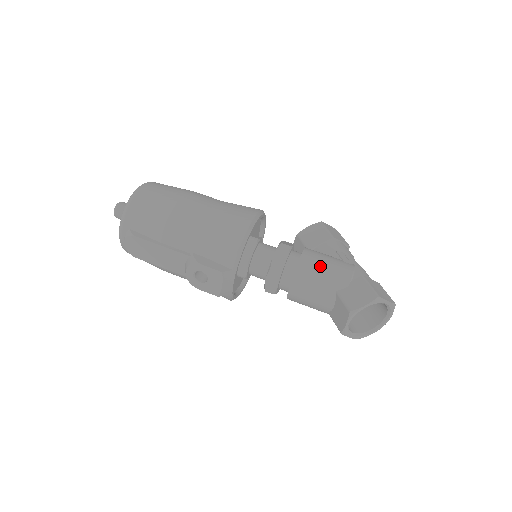
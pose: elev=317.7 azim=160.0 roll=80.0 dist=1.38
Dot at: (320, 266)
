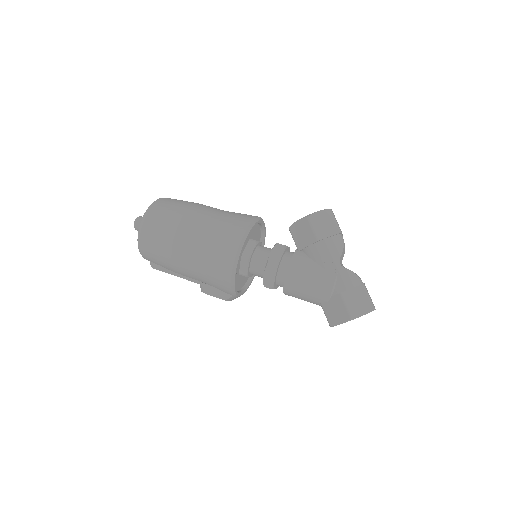
Dot at: (303, 285)
